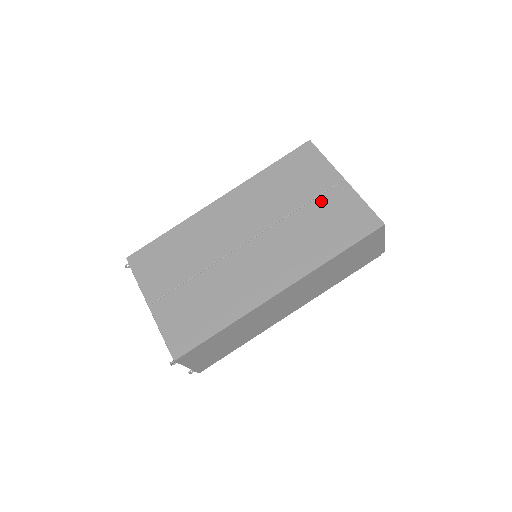
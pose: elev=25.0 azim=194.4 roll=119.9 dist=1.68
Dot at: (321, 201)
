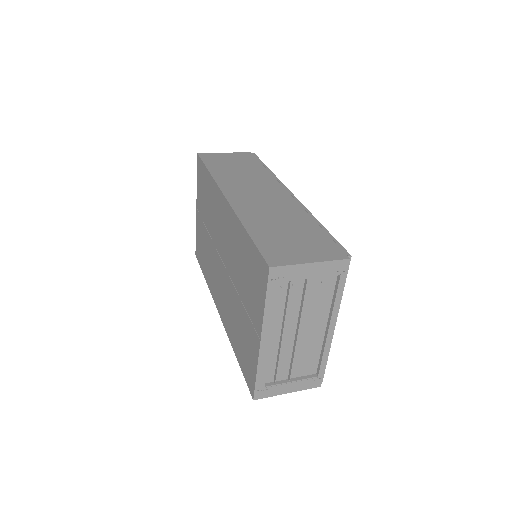
Dot at: (246, 320)
